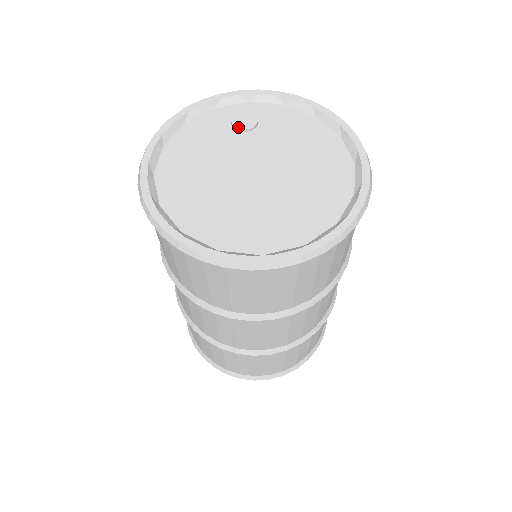
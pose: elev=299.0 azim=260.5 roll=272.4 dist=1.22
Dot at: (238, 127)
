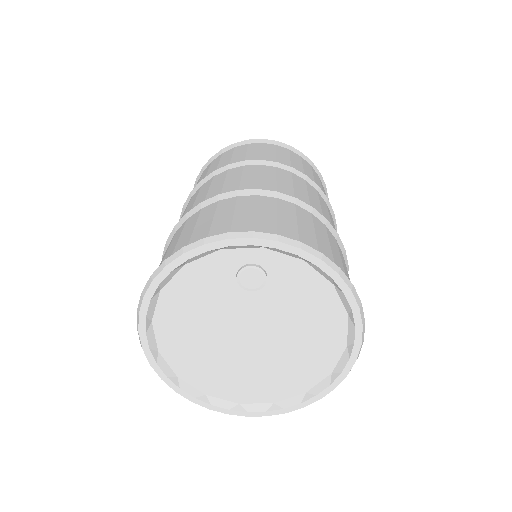
Dot at: (243, 287)
